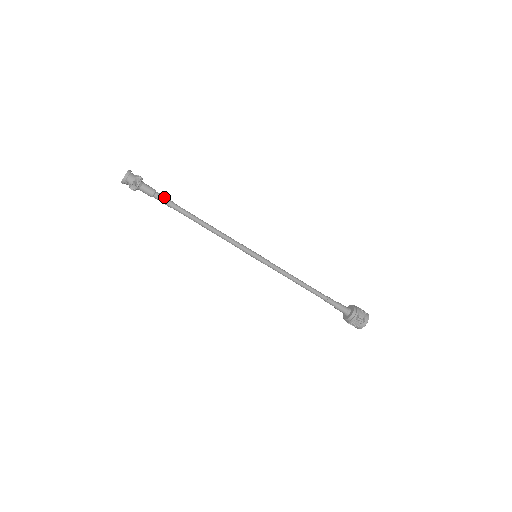
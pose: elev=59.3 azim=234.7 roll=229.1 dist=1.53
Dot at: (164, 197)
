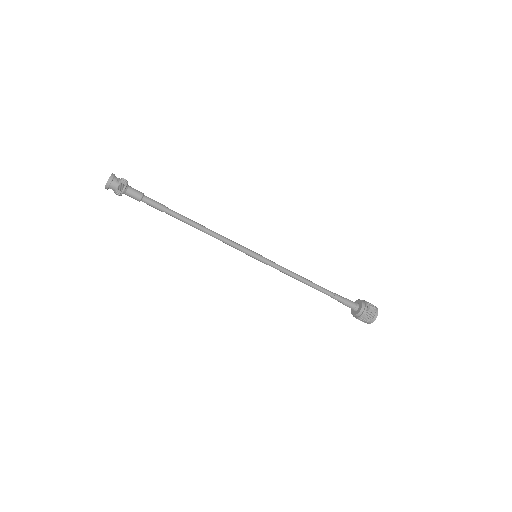
Dot at: (152, 202)
